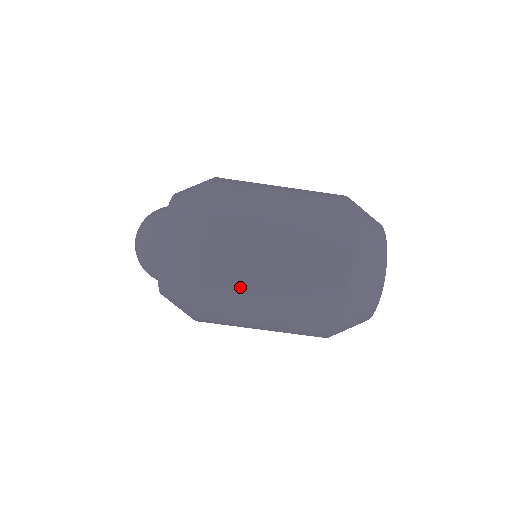
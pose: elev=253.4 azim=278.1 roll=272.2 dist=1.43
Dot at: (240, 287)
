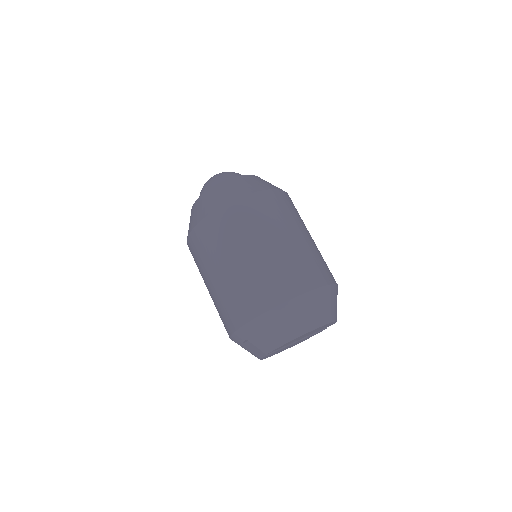
Dot at: (264, 221)
